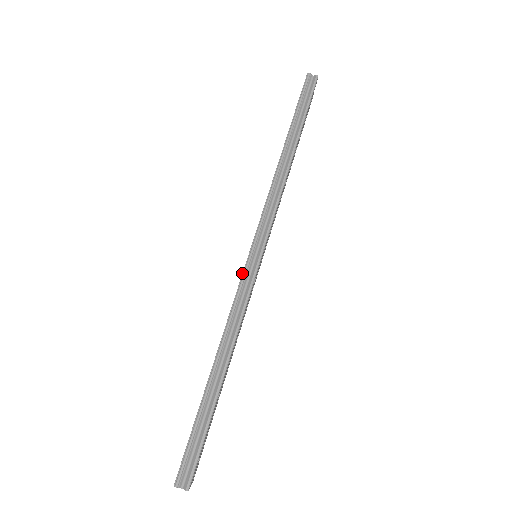
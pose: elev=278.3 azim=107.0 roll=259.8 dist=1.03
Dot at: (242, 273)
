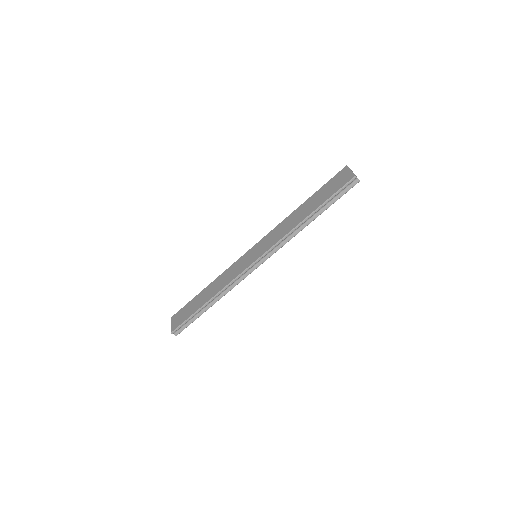
Dot at: (244, 271)
